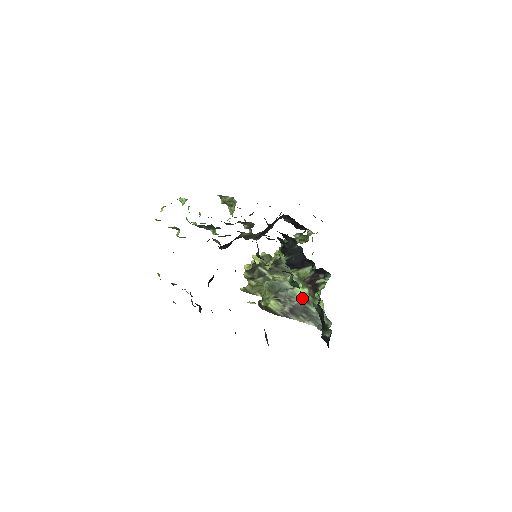
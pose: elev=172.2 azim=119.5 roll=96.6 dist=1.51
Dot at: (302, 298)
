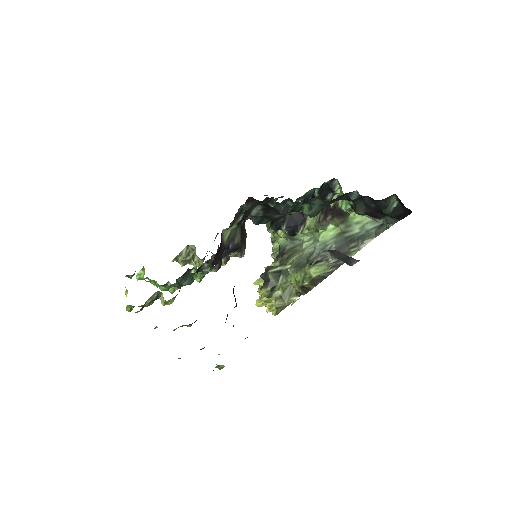
Dot at: (334, 236)
